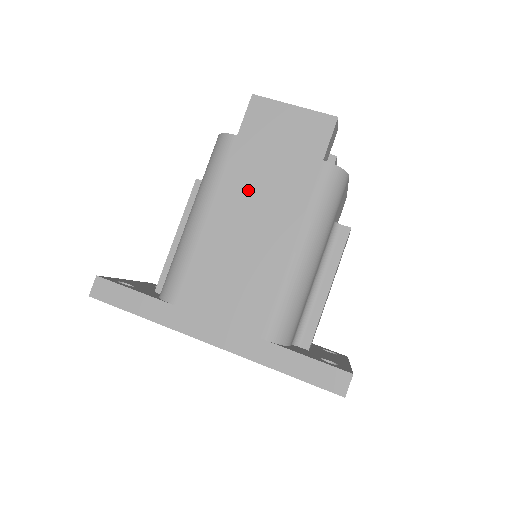
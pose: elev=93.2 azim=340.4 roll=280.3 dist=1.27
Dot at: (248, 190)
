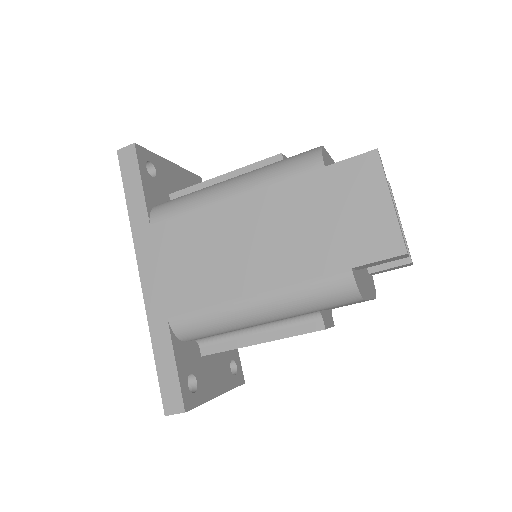
Dot at: (279, 216)
